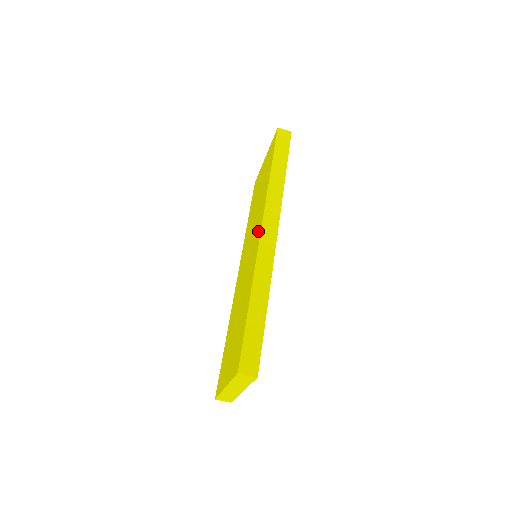
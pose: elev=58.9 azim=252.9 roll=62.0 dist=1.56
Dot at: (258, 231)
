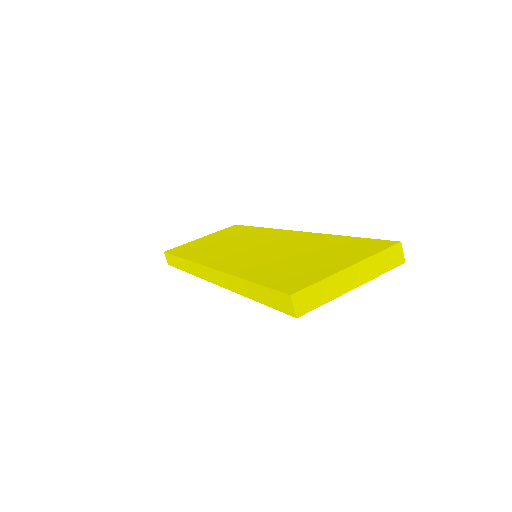
Dot at: (283, 234)
